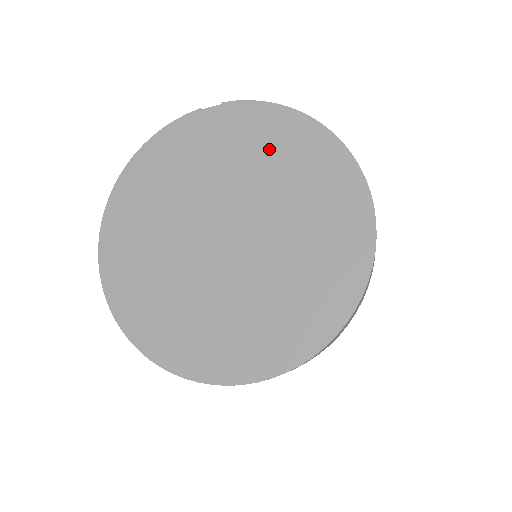
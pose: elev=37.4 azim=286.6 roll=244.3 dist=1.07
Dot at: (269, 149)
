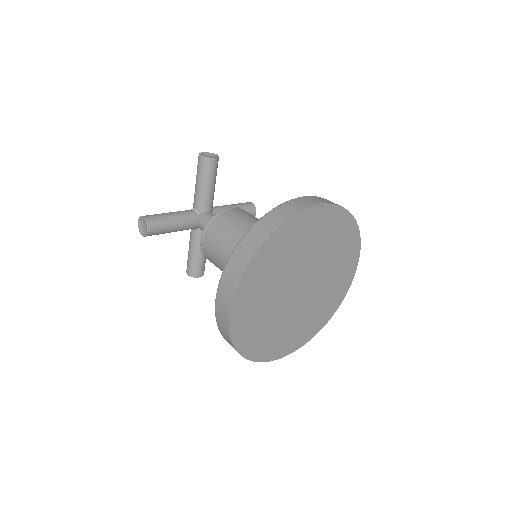
Dot at: (335, 238)
